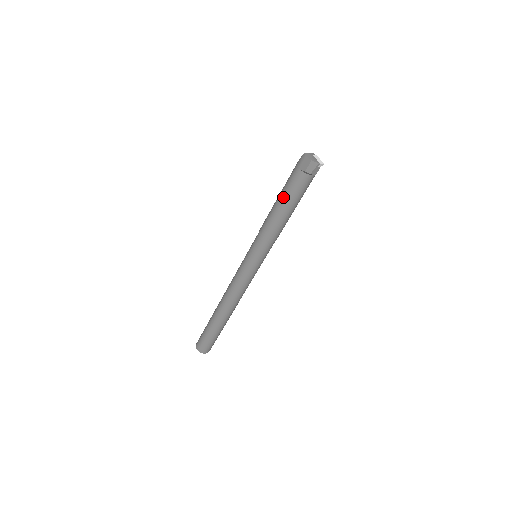
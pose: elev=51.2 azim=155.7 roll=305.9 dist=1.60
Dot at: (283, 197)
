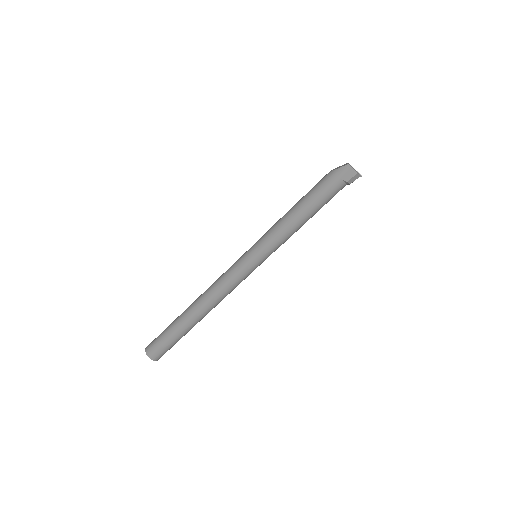
Dot at: (315, 203)
